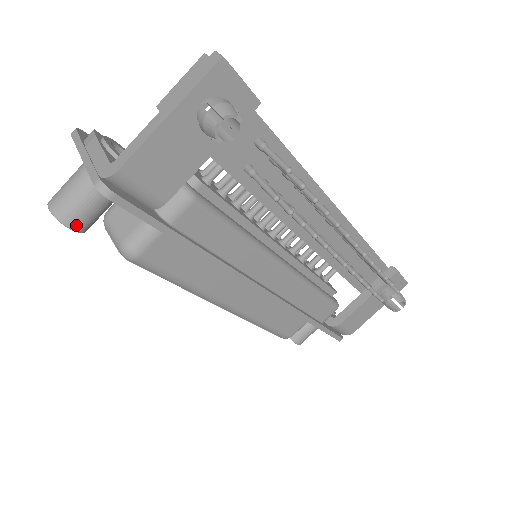
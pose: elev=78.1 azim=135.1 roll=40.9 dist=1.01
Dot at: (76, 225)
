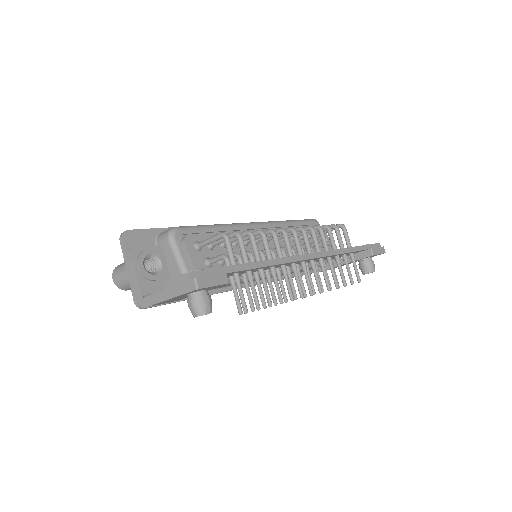
Dot at: (130, 289)
